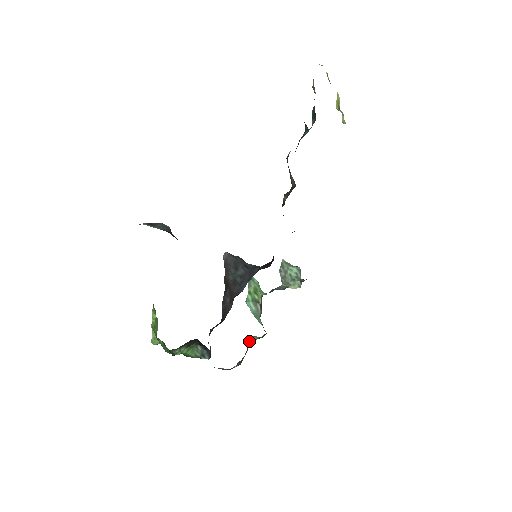
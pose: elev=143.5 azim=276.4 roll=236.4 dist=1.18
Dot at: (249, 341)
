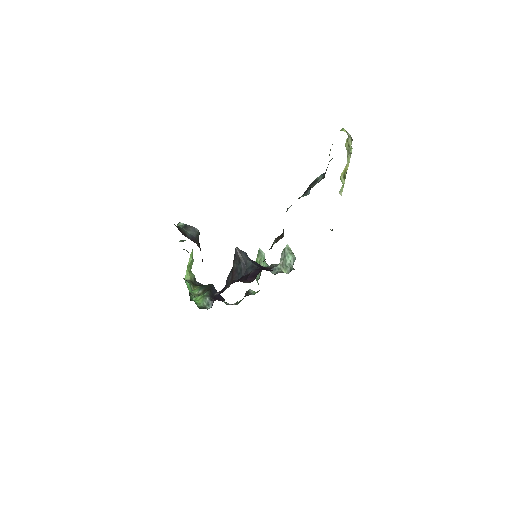
Dot at: (247, 292)
